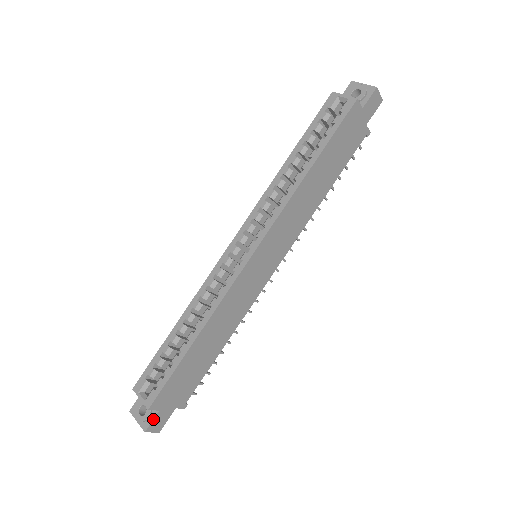
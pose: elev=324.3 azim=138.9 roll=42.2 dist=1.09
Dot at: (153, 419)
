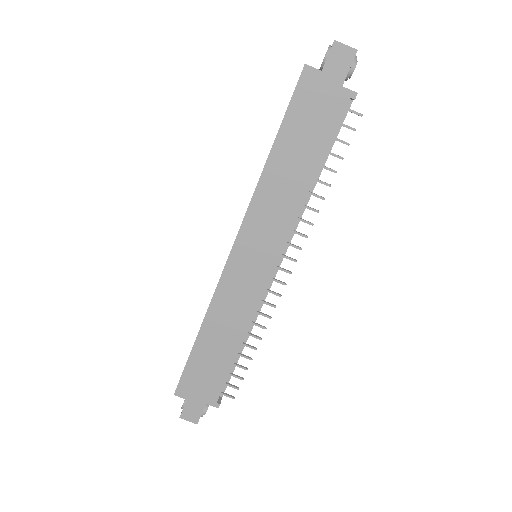
Dot at: (184, 407)
